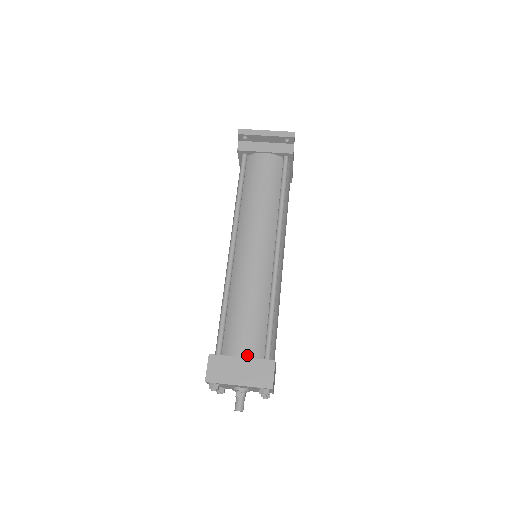
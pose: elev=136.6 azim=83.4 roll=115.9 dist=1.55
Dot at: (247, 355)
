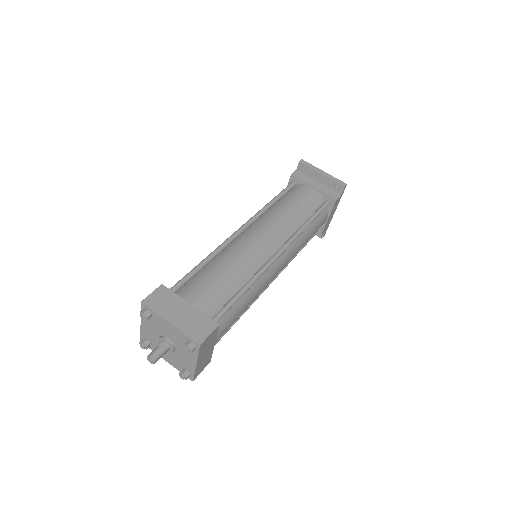
Dot at: (196, 306)
